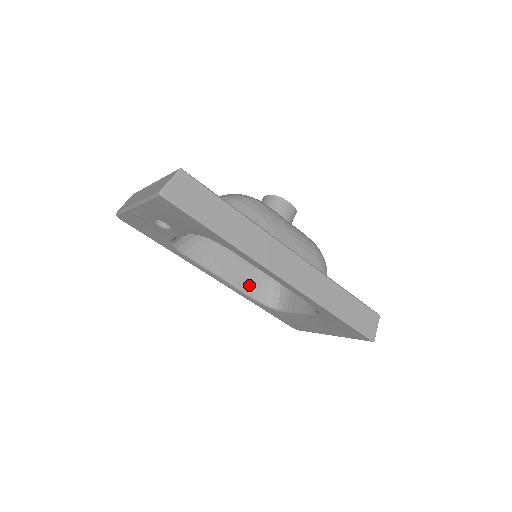
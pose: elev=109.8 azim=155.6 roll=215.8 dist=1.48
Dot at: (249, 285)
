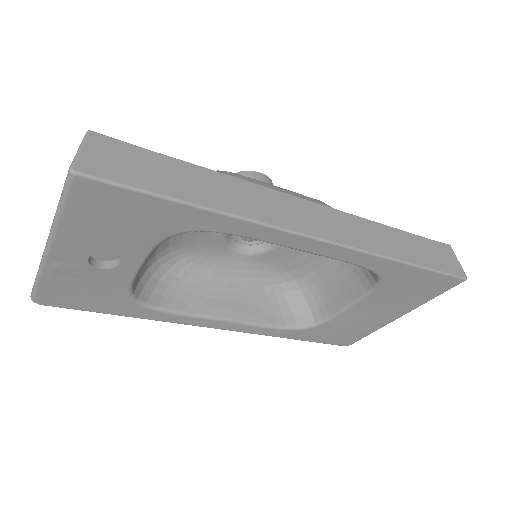
Dot at: (264, 313)
